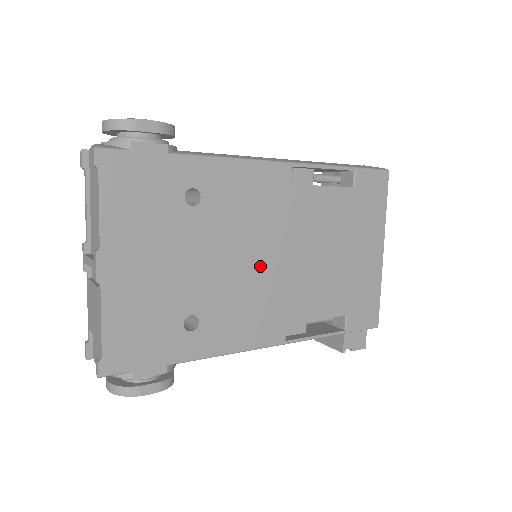
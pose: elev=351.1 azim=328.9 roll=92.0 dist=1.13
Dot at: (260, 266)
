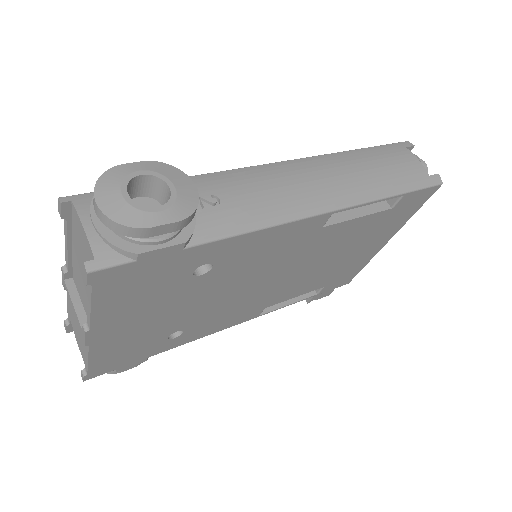
Dot at: (257, 287)
